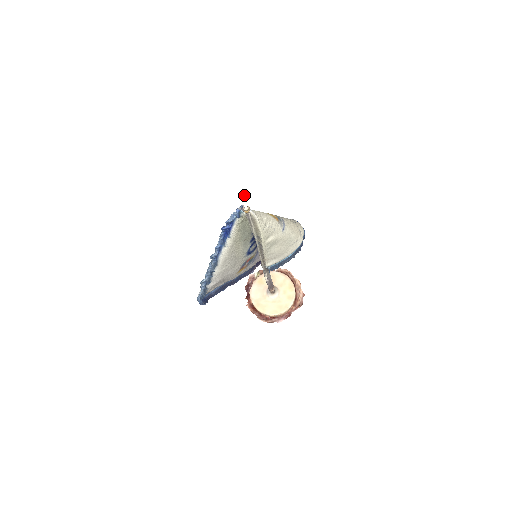
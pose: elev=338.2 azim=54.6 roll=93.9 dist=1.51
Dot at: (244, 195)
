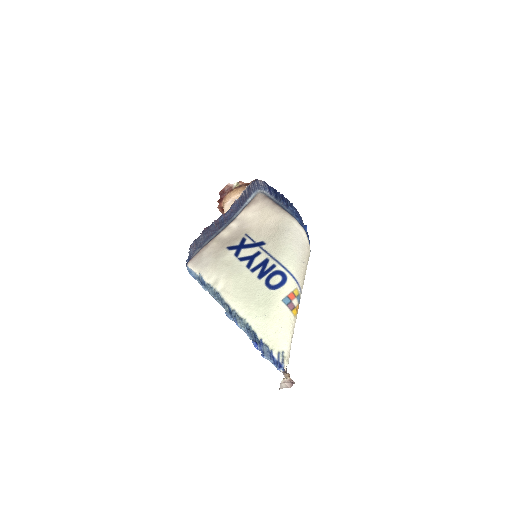
Dot at: (292, 383)
